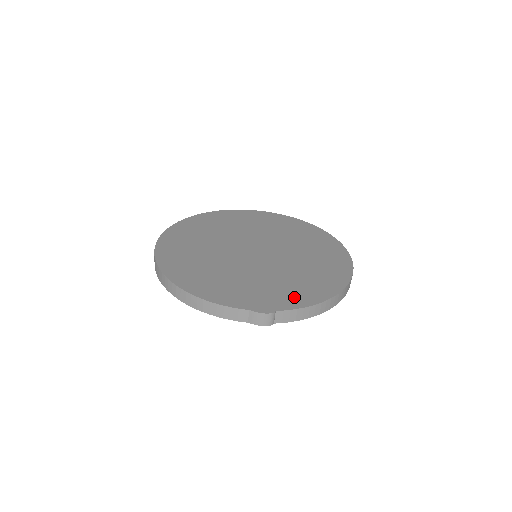
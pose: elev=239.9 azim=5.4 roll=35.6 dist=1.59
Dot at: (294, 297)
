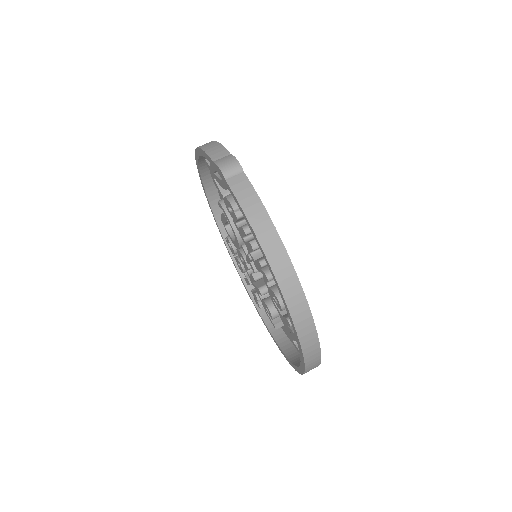
Dot at: occluded
